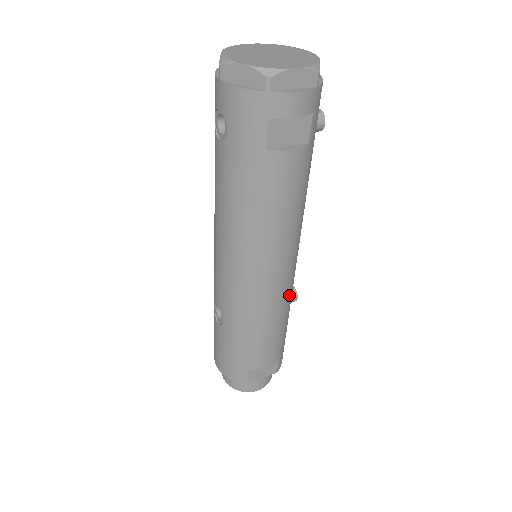
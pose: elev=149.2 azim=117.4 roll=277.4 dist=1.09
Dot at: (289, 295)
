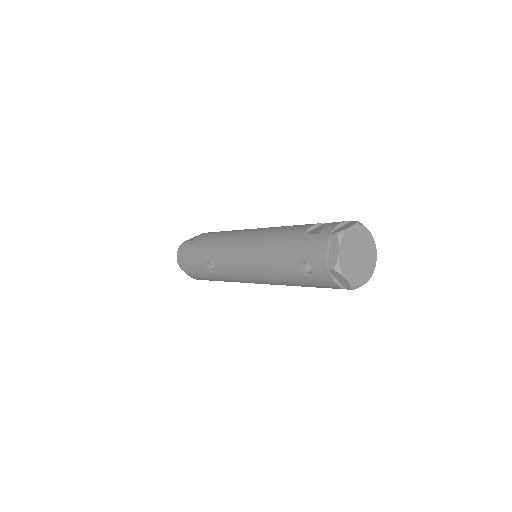
Dot at: occluded
